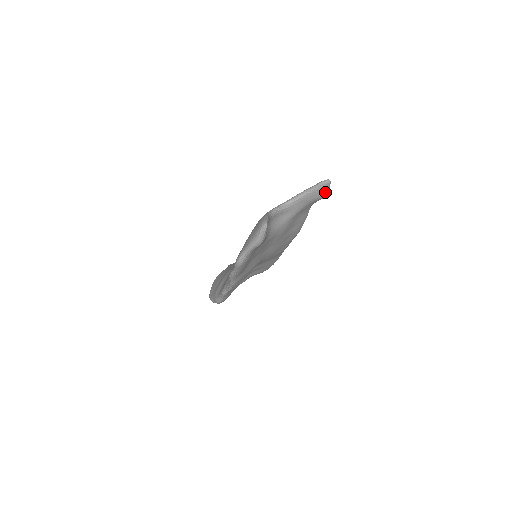
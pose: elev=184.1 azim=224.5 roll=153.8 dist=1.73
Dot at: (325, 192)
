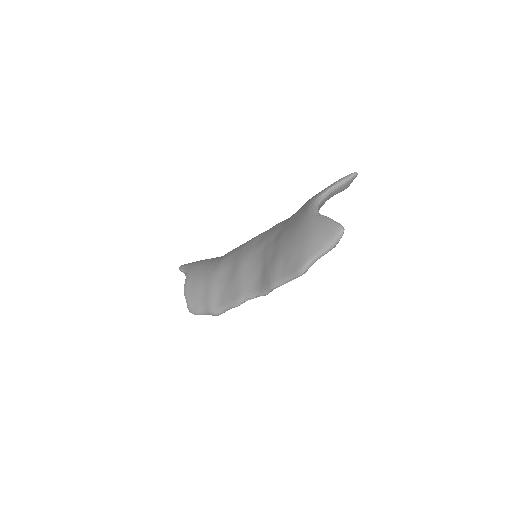
Dot at: occluded
